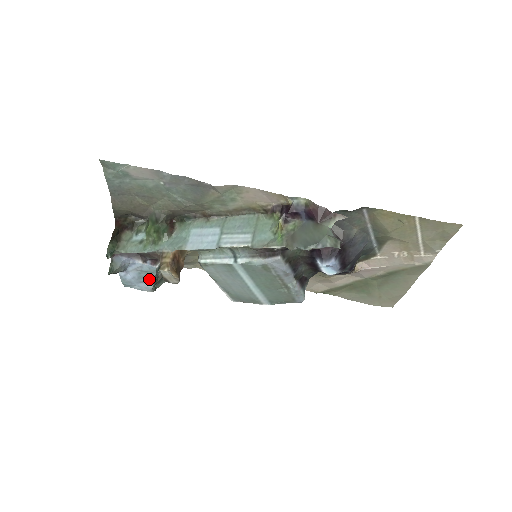
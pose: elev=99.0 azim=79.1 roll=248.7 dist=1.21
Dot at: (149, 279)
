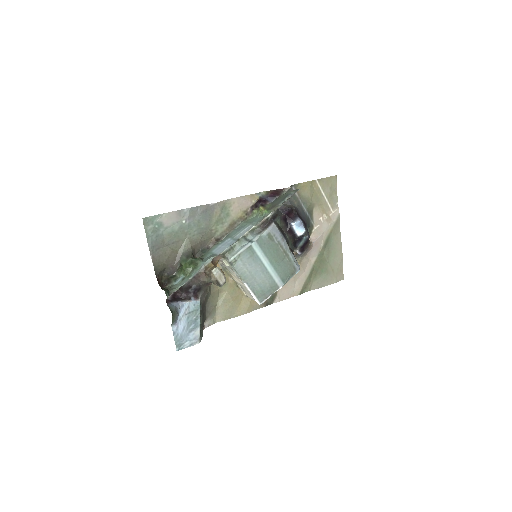
Dot at: (196, 322)
